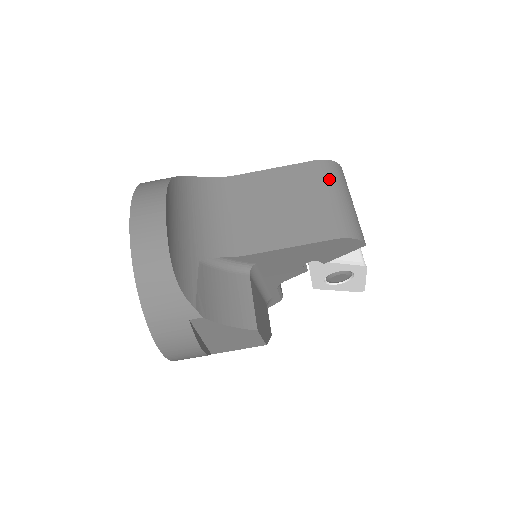
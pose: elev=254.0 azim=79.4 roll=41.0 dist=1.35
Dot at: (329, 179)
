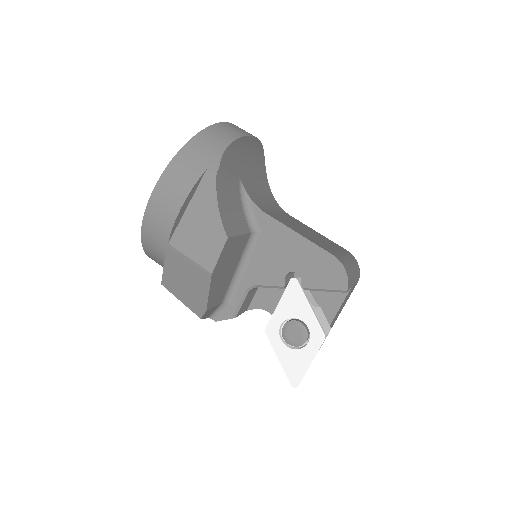
Dot at: (351, 257)
